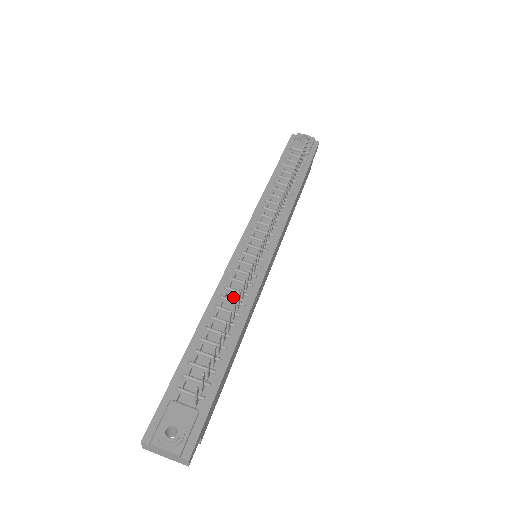
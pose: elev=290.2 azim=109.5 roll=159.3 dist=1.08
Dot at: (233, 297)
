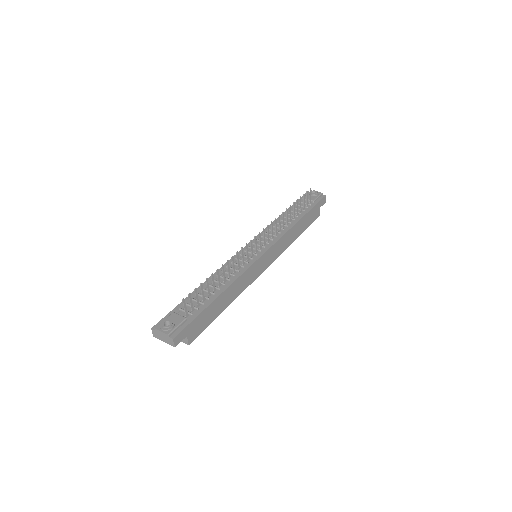
Dot at: occluded
